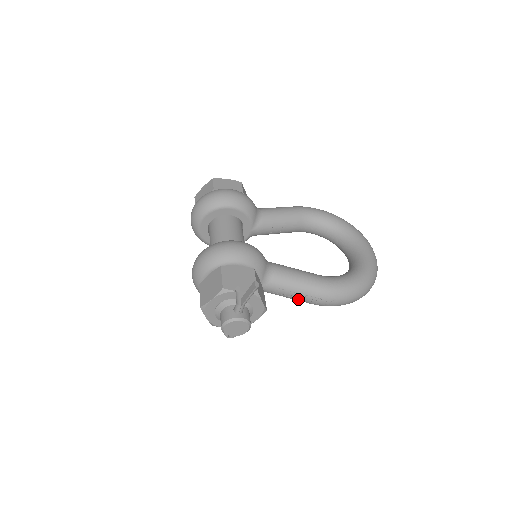
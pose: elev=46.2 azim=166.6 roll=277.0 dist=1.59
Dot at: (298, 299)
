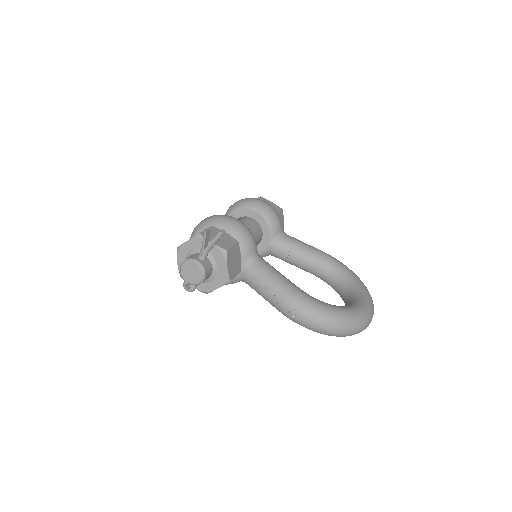
Dot at: (268, 297)
